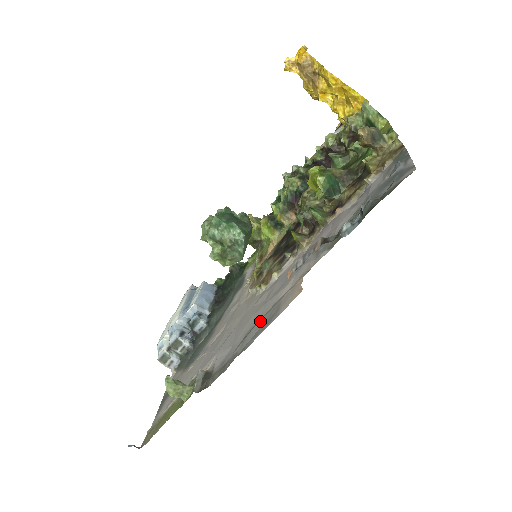
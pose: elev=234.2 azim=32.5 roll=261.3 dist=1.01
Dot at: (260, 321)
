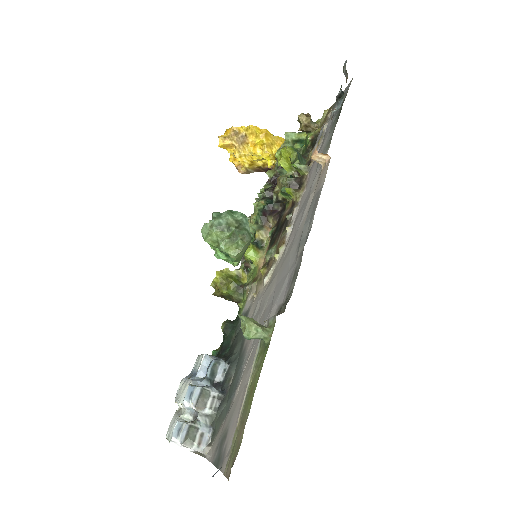
Dot at: (306, 221)
